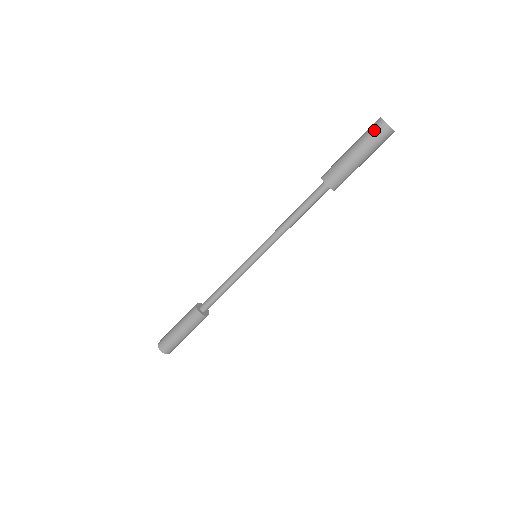
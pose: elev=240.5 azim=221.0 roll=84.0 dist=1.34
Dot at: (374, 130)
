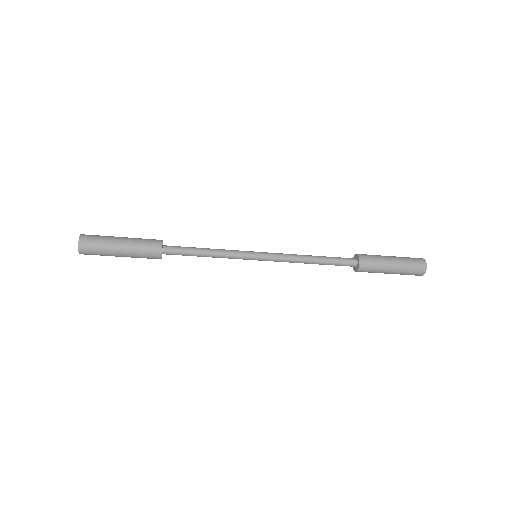
Dot at: (417, 266)
